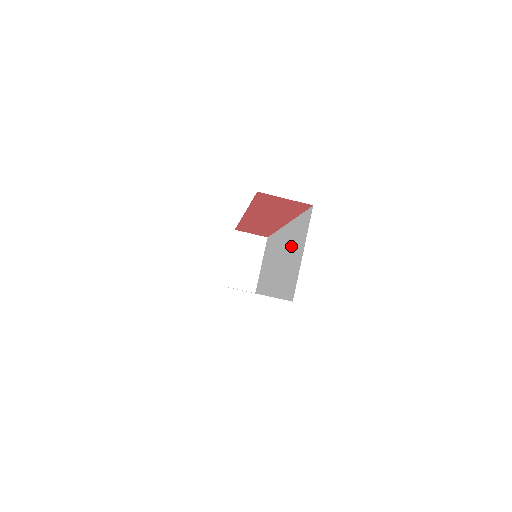
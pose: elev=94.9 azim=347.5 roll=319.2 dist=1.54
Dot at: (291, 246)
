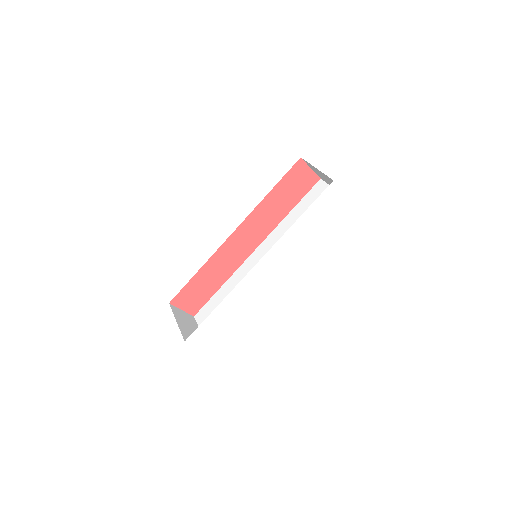
Dot at: occluded
